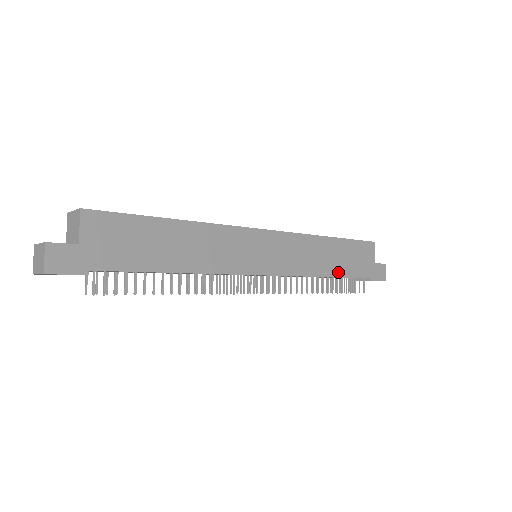
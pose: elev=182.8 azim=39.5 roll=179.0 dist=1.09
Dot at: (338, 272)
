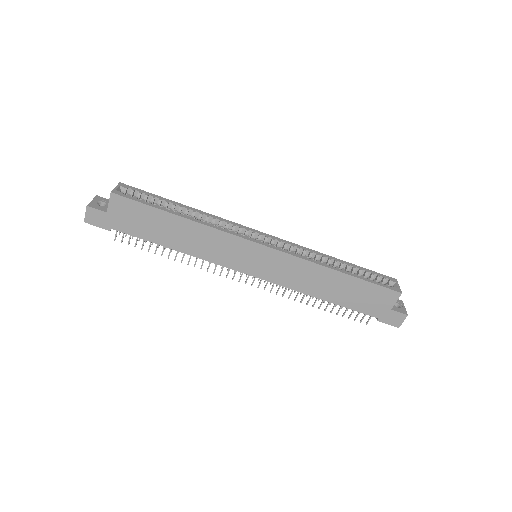
Dot at: (335, 299)
